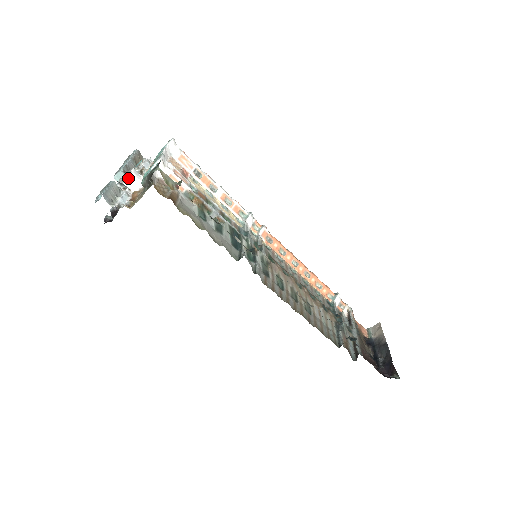
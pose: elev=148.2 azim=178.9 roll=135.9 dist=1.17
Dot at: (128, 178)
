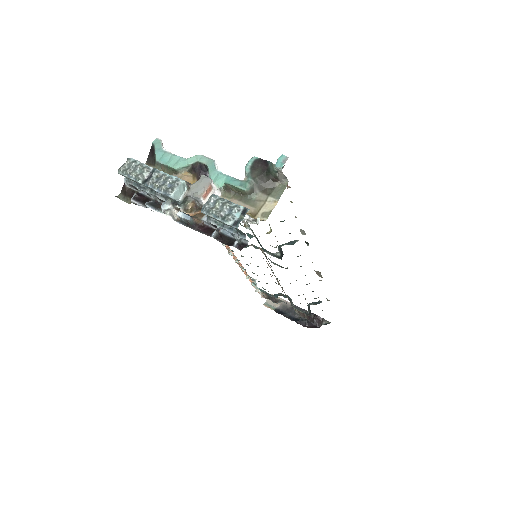
Dot at: (207, 189)
